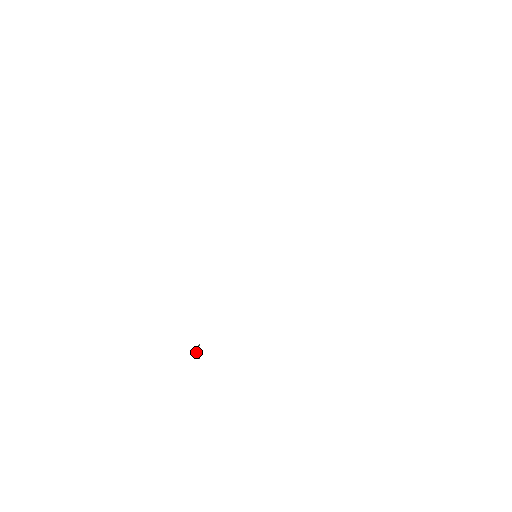
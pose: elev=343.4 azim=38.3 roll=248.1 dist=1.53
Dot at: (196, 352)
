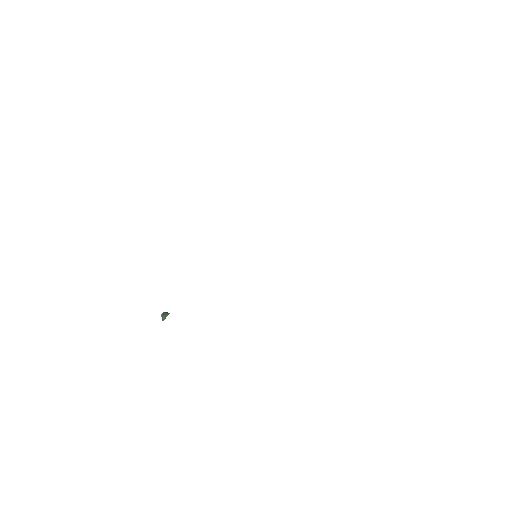
Dot at: (163, 317)
